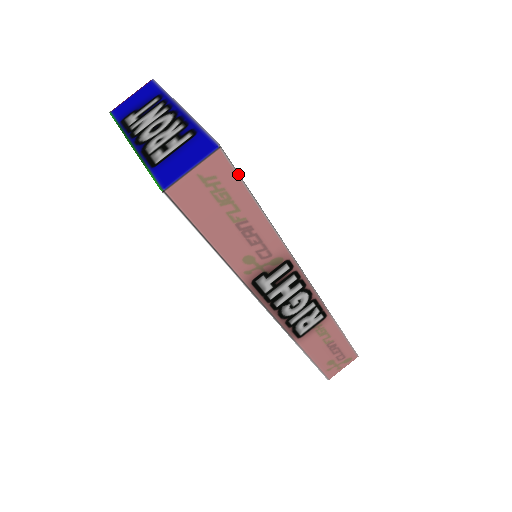
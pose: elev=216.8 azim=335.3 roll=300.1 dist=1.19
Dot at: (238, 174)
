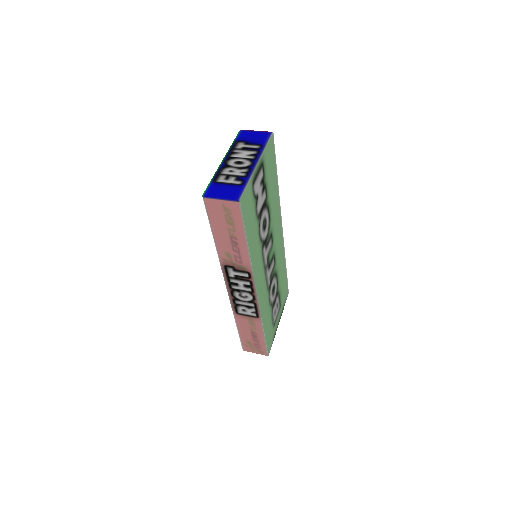
Dot at: (243, 218)
